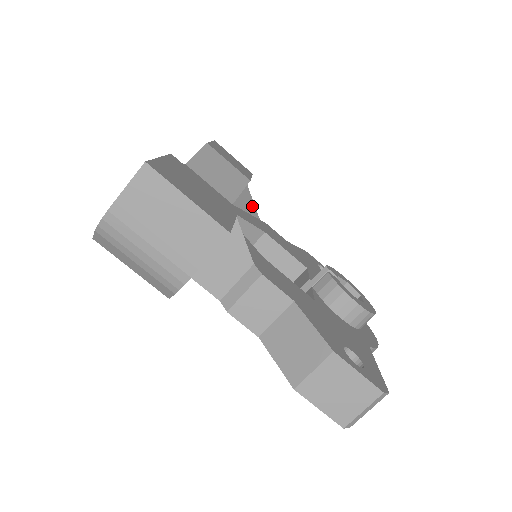
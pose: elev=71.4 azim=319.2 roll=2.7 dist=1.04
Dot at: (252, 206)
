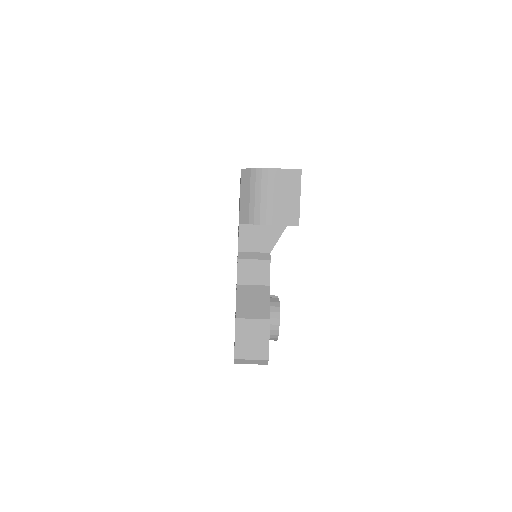
Dot at: occluded
